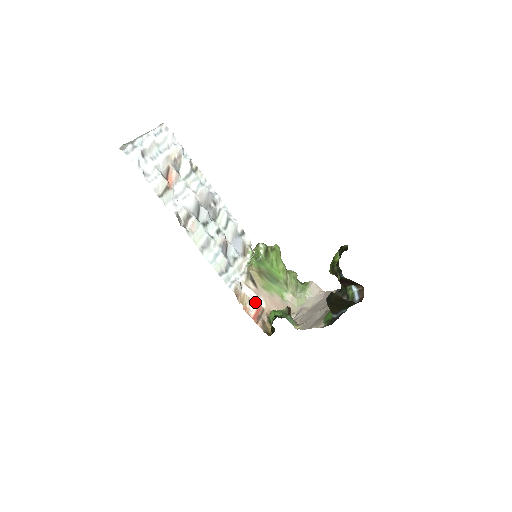
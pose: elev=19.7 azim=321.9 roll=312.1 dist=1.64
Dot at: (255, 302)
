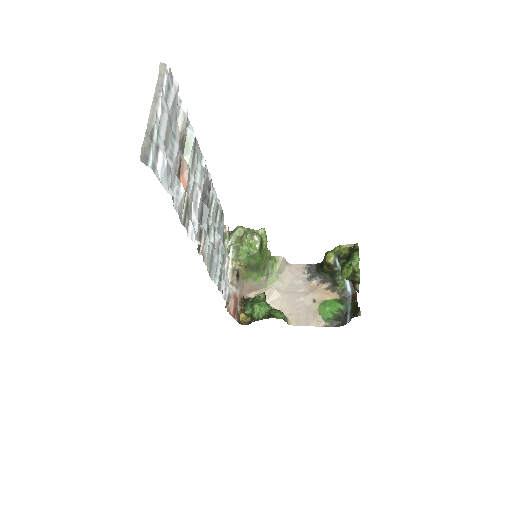
Dot at: (234, 296)
